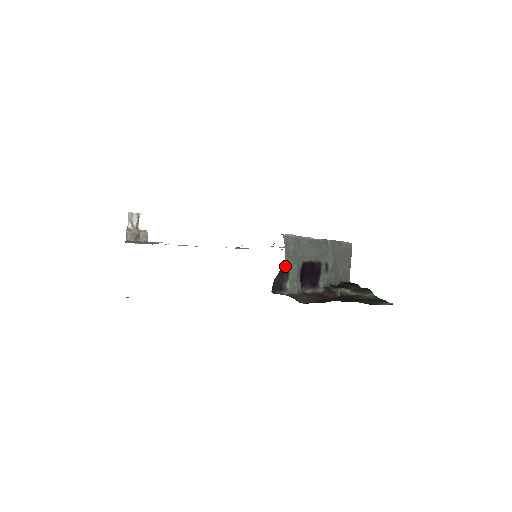
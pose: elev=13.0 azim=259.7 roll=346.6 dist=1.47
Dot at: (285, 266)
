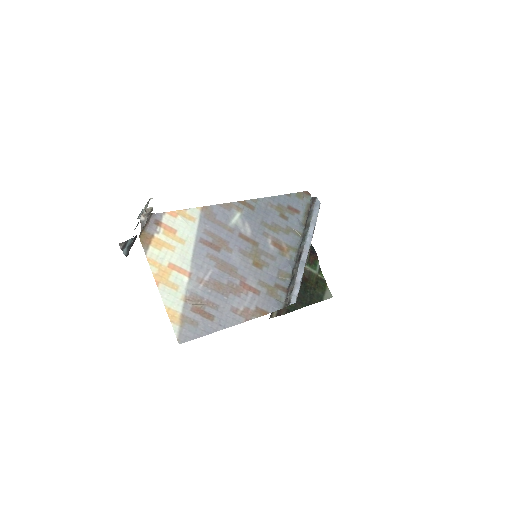
Dot at: occluded
